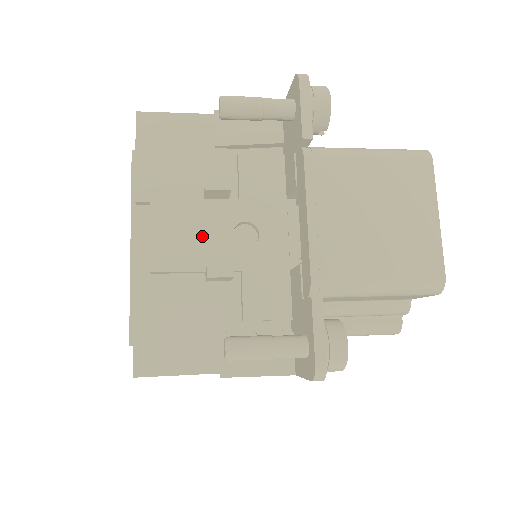
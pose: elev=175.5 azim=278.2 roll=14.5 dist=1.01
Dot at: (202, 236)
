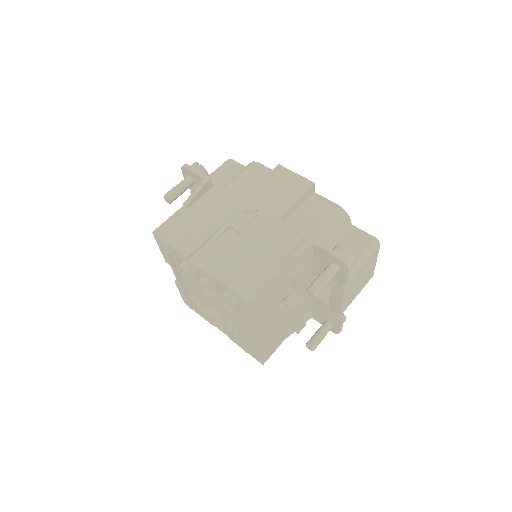
Dot at: (284, 316)
